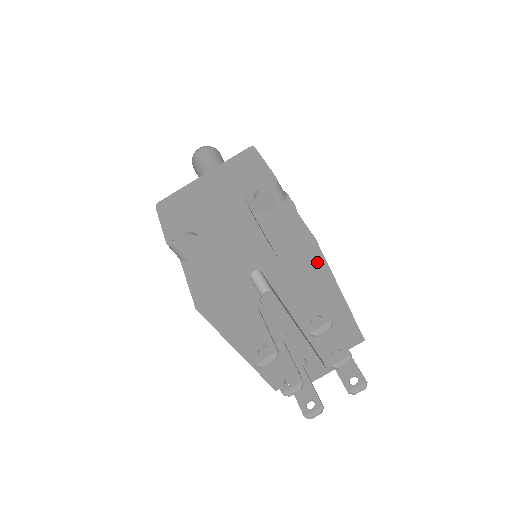
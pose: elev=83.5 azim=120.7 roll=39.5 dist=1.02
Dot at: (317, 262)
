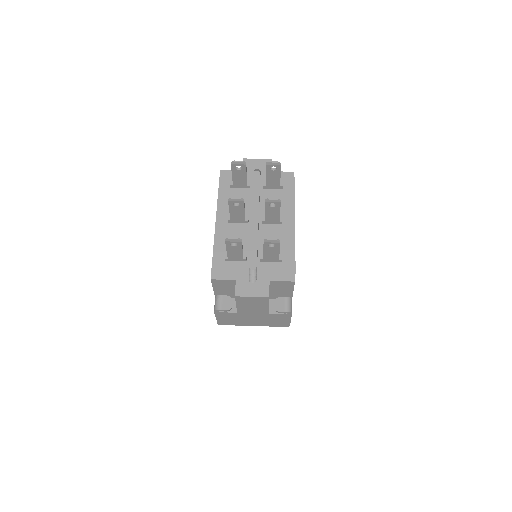
Dot at: (289, 186)
